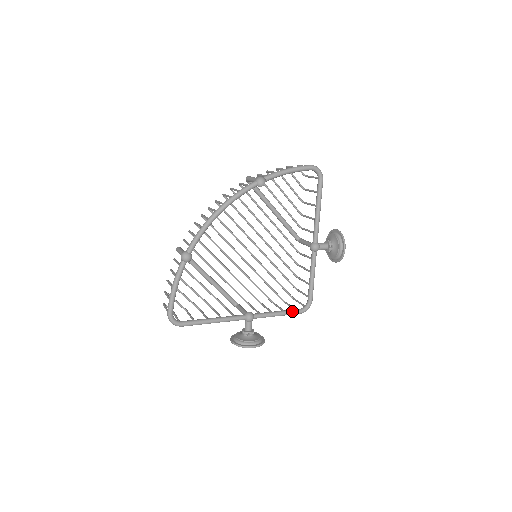
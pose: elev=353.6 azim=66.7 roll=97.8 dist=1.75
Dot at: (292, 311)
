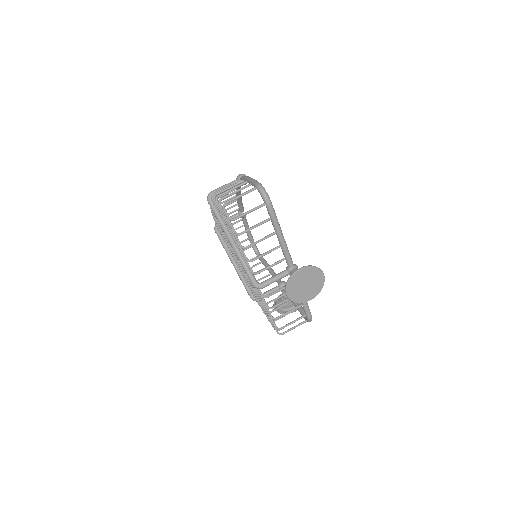
Dot at: occluded
